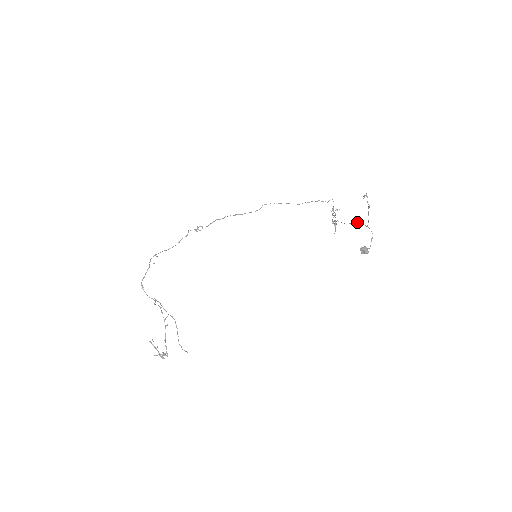
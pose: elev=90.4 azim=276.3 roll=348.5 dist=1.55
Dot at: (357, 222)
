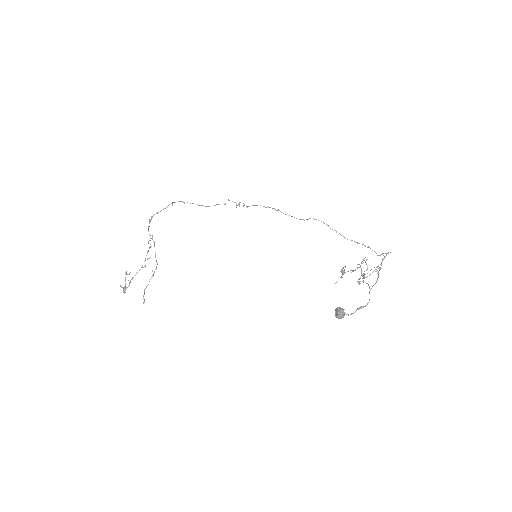
Dot at: occluded
